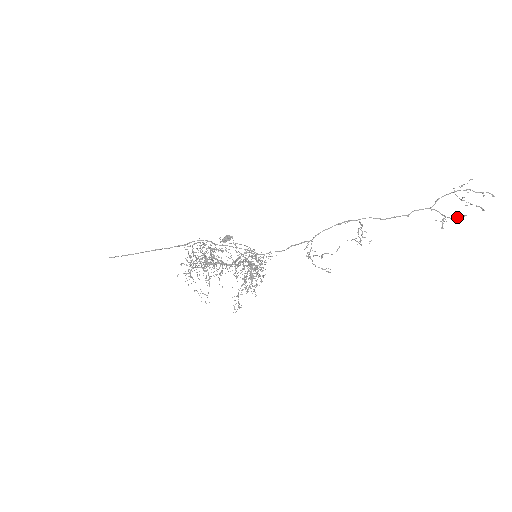
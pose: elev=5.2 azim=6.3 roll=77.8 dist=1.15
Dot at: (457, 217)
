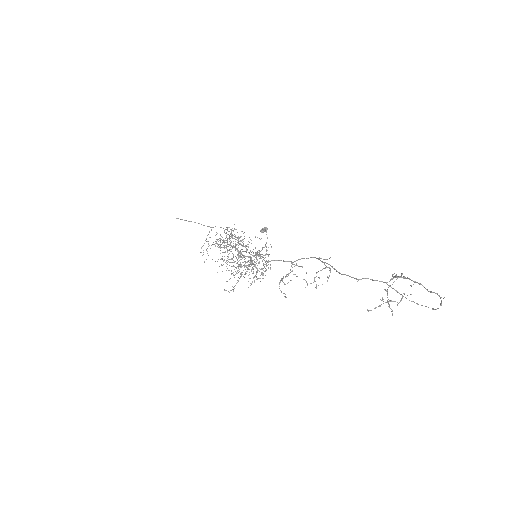
Dot at: (426, 306)
